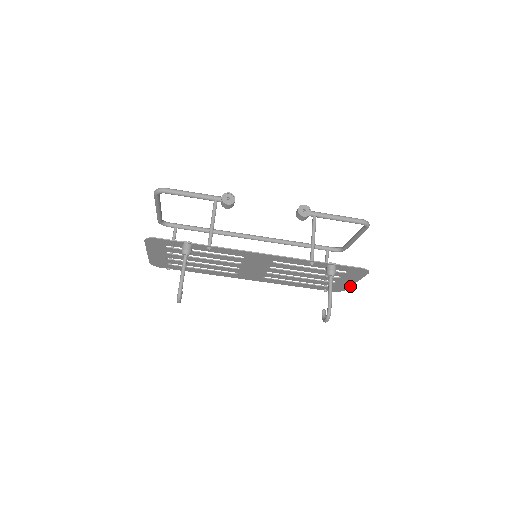
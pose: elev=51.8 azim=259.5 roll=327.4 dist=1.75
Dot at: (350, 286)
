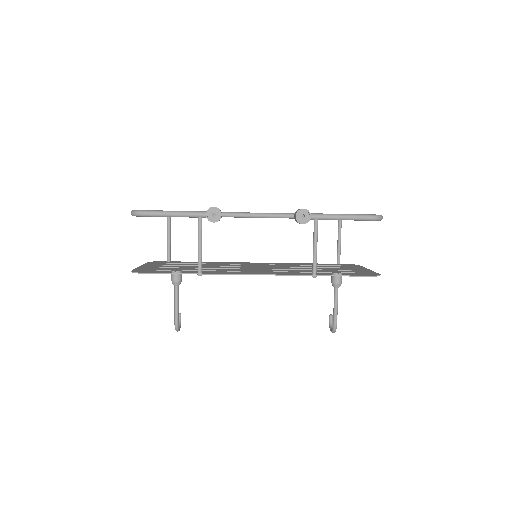
Dot at: occluded
